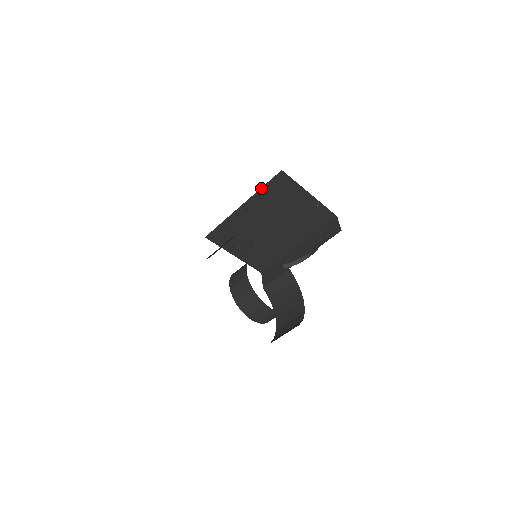
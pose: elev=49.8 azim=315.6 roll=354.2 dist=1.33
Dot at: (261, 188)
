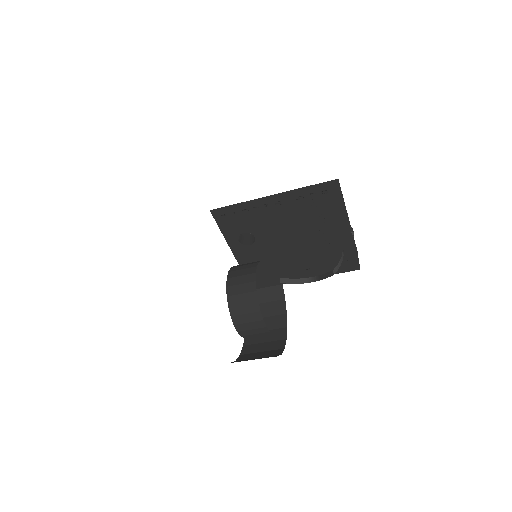
Dot at: (304, 187)
